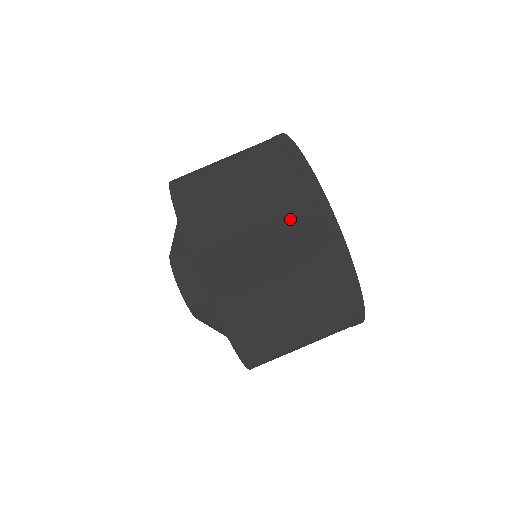
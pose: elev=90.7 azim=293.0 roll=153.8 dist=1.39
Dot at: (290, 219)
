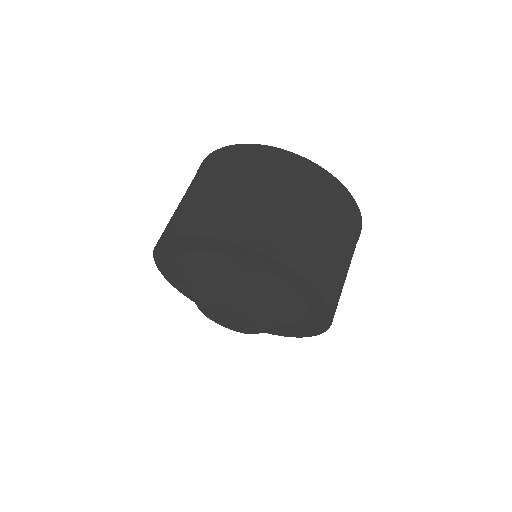
Dot at: (217, 169)
